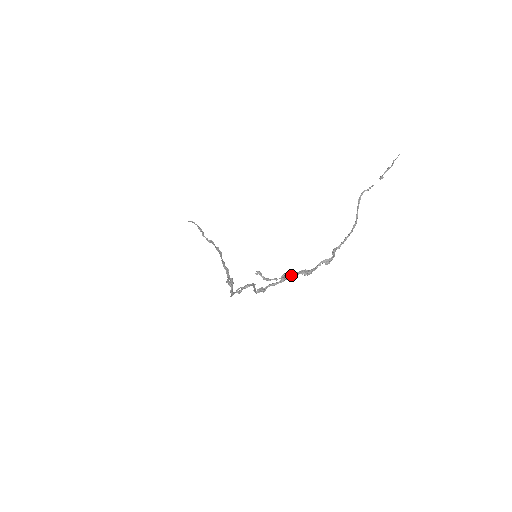
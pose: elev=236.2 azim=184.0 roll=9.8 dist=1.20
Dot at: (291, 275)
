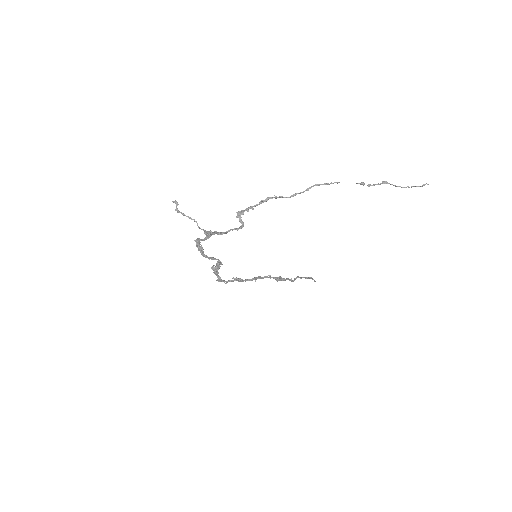
Dot at: (213, 234)
